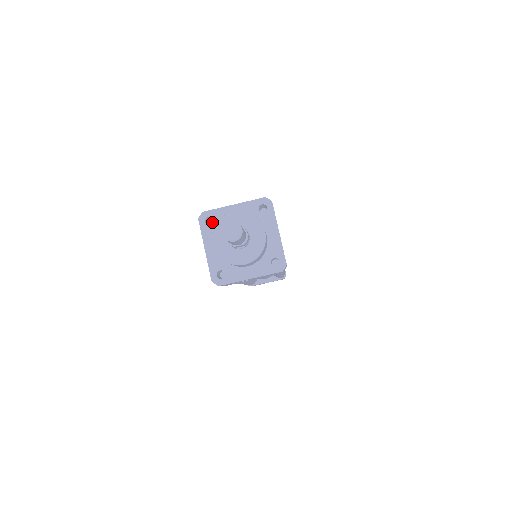
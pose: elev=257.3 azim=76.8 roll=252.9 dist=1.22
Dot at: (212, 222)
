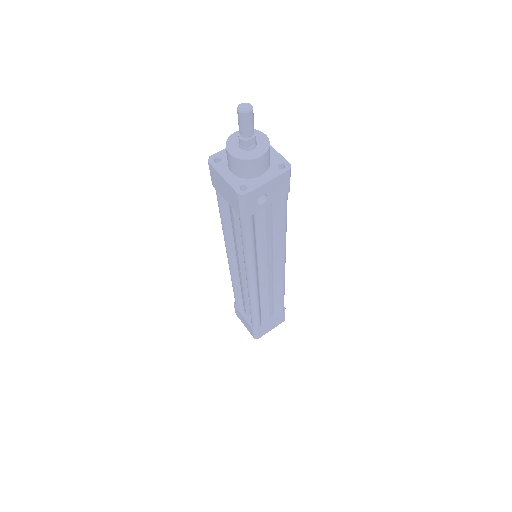
Dot at: occluded
